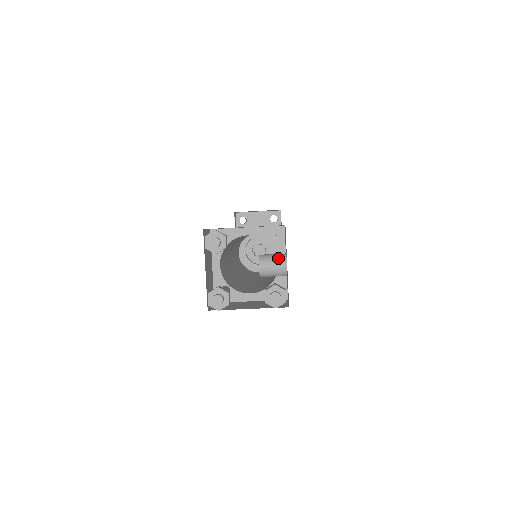
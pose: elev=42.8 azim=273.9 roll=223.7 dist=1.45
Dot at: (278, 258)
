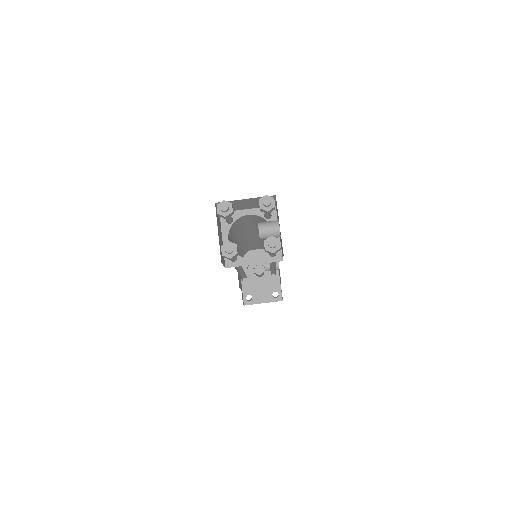
Dot at: (272, 222)
